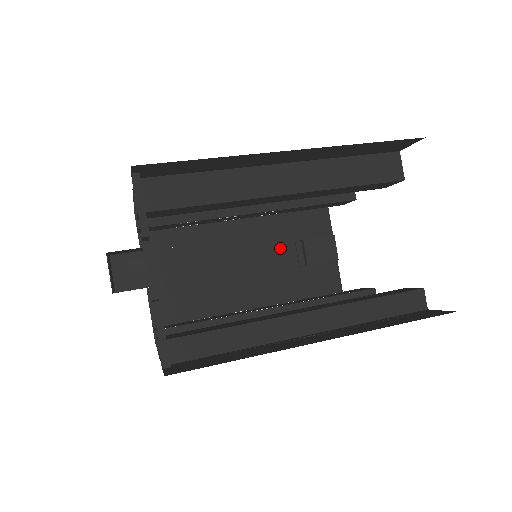
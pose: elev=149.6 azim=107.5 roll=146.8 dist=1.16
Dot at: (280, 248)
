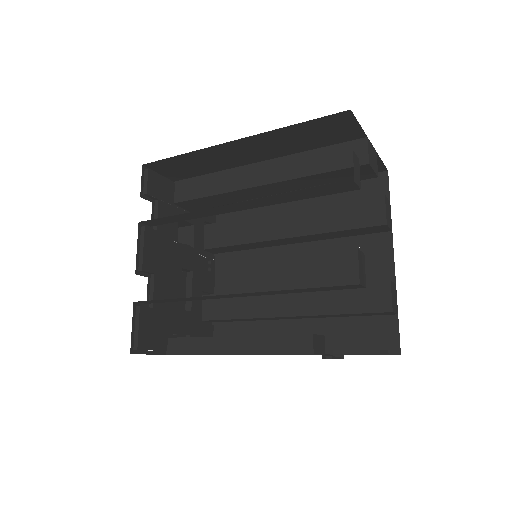
Dot at: occluded
